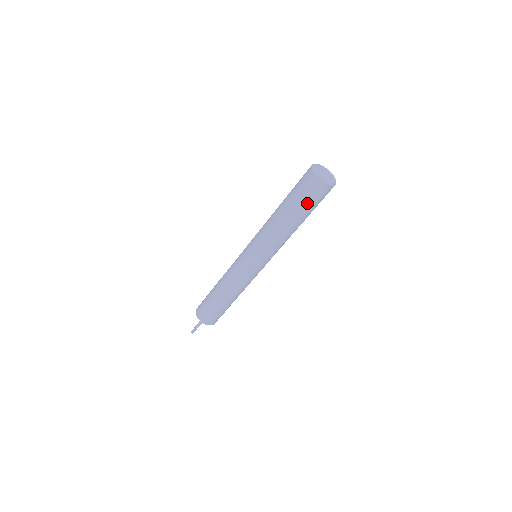
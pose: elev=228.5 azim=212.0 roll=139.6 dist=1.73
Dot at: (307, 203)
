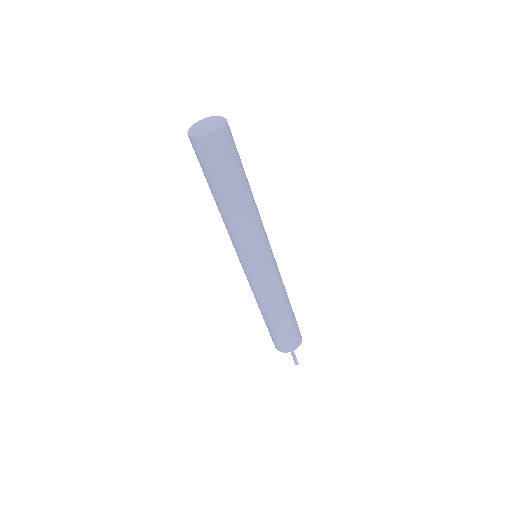
Dot at: (210, 172)
